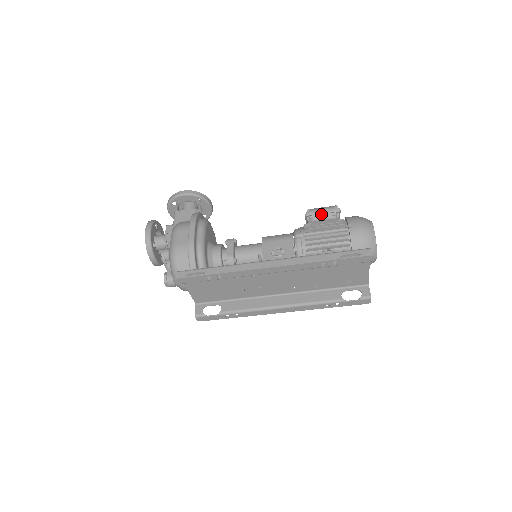
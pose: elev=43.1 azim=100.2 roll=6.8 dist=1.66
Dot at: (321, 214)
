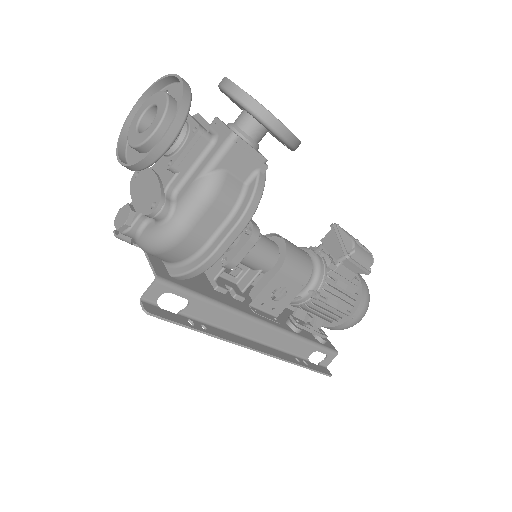
Dot at: (354, 266)
